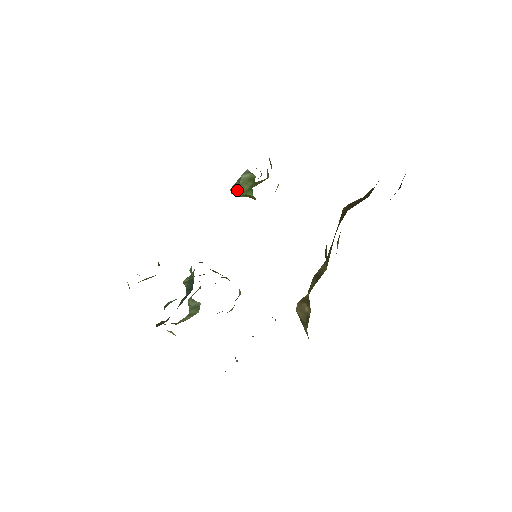
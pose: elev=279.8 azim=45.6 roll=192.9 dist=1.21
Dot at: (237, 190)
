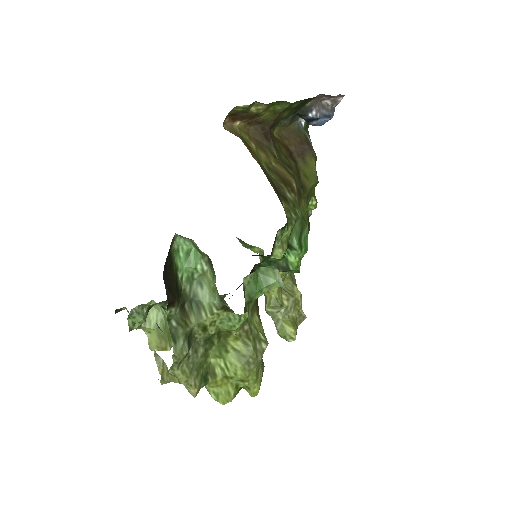
Dot at: occluded
